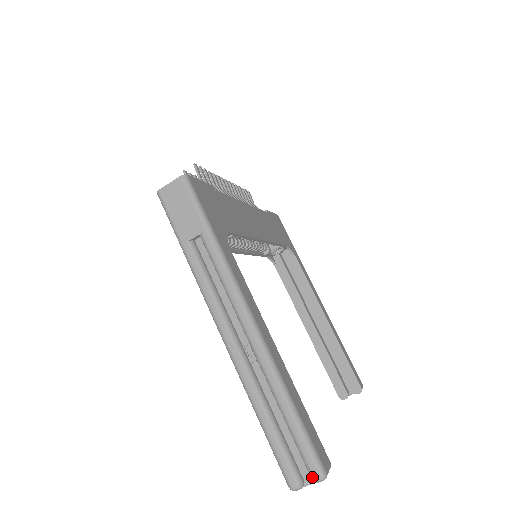
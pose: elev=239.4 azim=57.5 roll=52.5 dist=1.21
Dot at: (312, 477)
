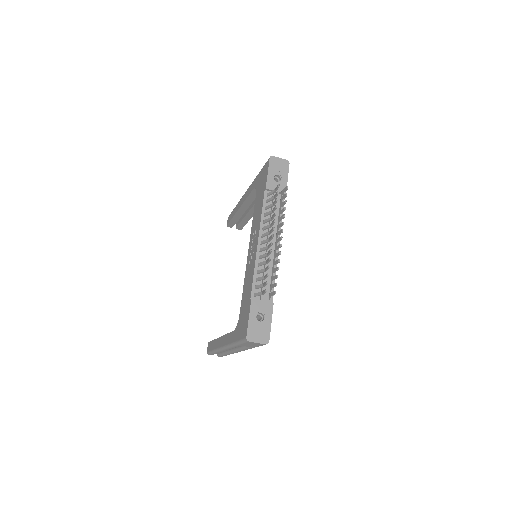
Dot at: (218, 356)
